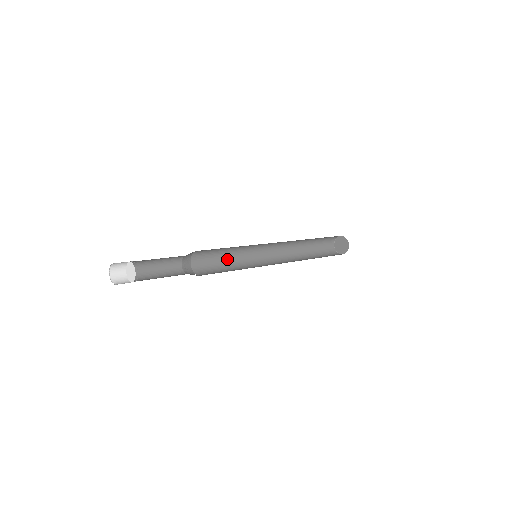
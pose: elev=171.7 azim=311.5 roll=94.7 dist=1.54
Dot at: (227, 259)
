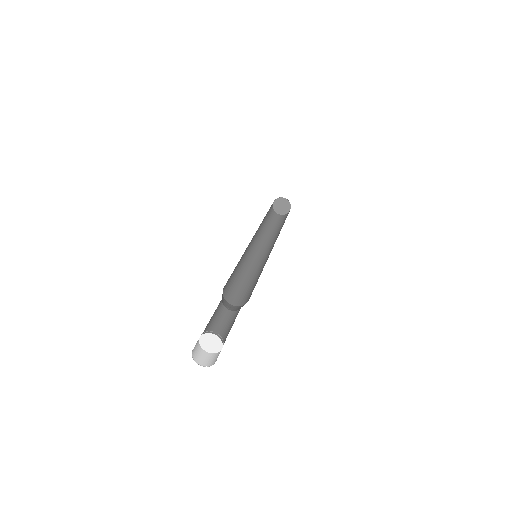
Dot at: (239, 275)
